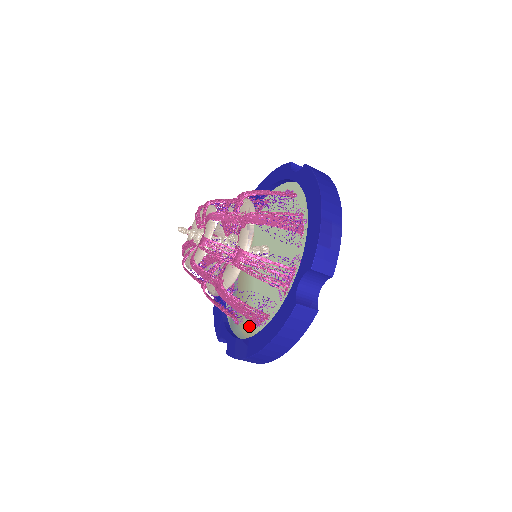
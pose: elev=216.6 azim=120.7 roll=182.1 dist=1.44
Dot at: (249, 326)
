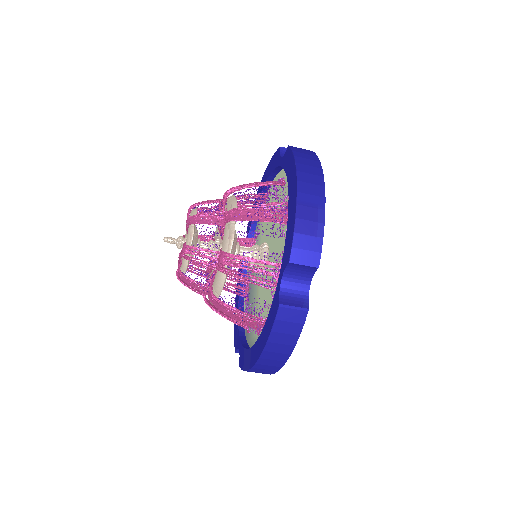
Dot at: (256, 334)
